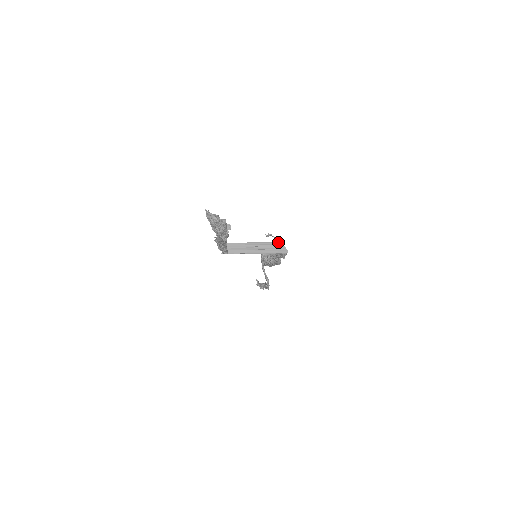
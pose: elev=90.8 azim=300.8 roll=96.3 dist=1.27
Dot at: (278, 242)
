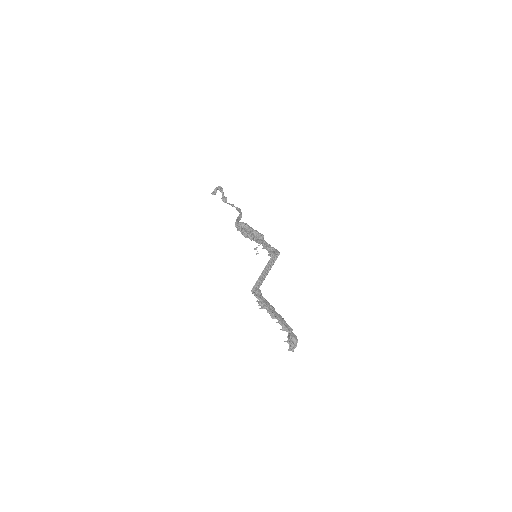
Dot at: (271, 257)
